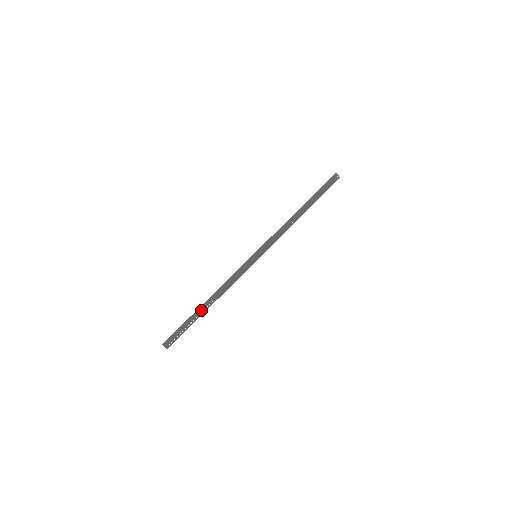
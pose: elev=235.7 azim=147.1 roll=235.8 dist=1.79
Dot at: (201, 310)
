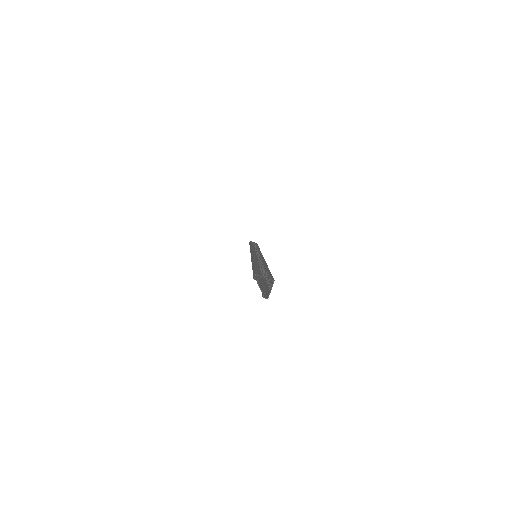
Dot at: (258, 263)
